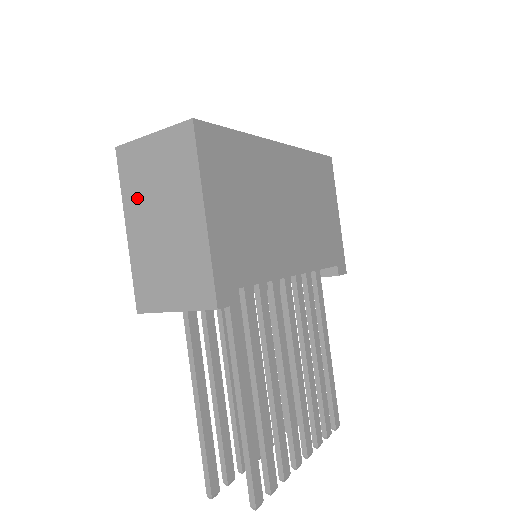
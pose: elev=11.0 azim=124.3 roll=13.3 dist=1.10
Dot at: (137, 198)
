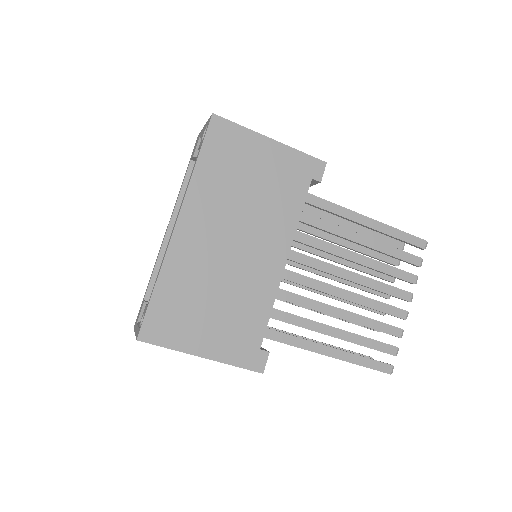
Dot at: occluded
